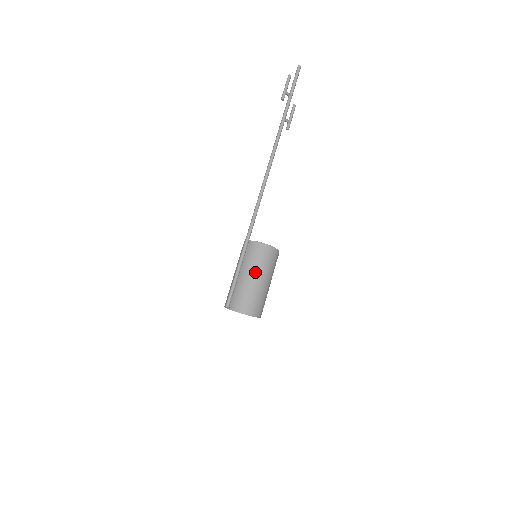
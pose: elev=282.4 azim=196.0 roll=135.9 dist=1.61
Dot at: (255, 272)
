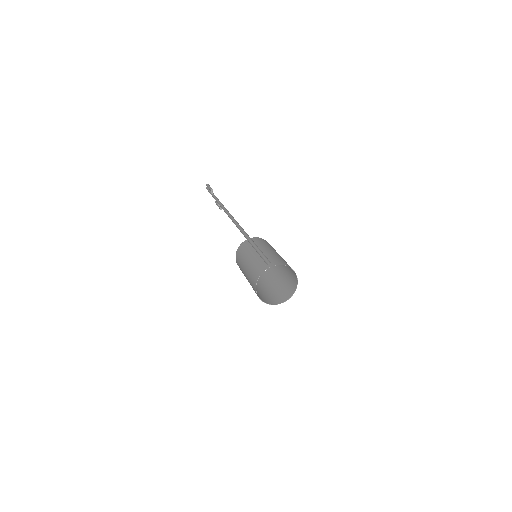
Dot at: (274, 250)
